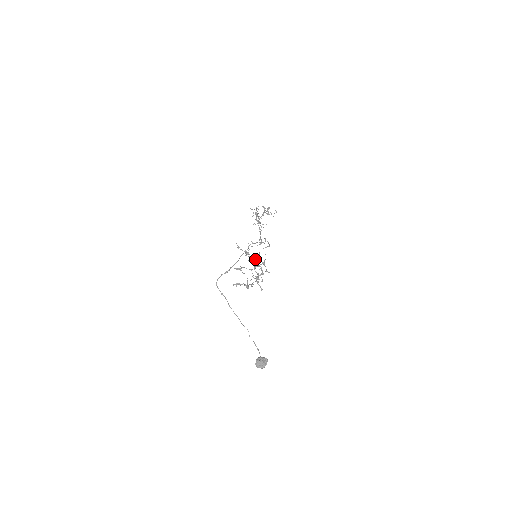
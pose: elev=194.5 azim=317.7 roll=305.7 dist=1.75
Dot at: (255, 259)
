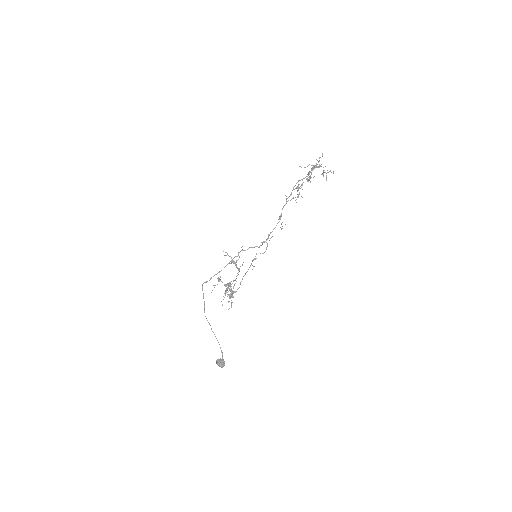
Dot at: (239, 270)
